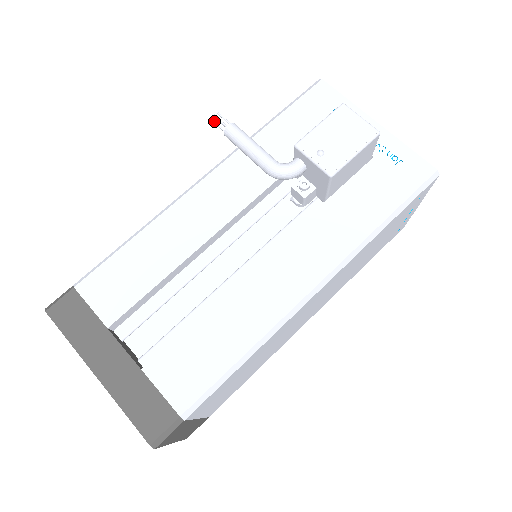
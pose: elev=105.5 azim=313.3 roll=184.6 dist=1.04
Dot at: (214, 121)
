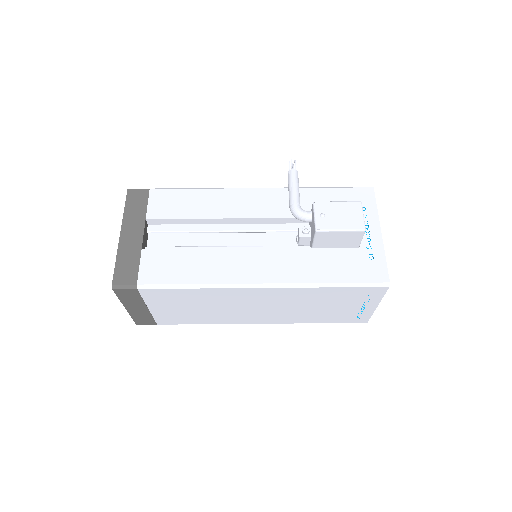
Dot at: (289, 163)
